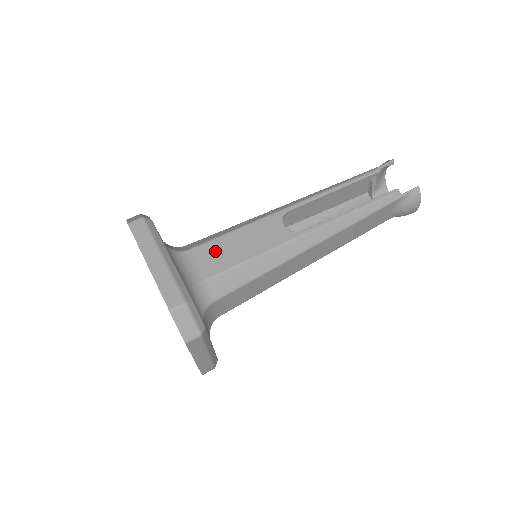
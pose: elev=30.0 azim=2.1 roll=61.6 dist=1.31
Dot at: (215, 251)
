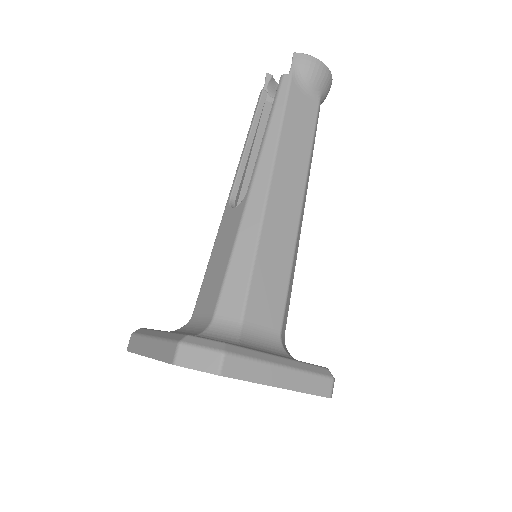
Dot at: (207, 289)
